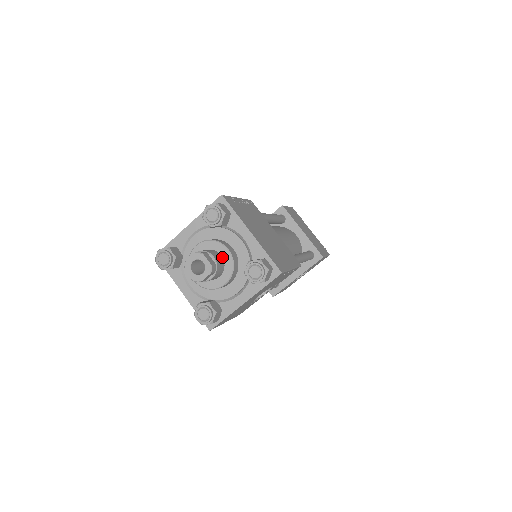
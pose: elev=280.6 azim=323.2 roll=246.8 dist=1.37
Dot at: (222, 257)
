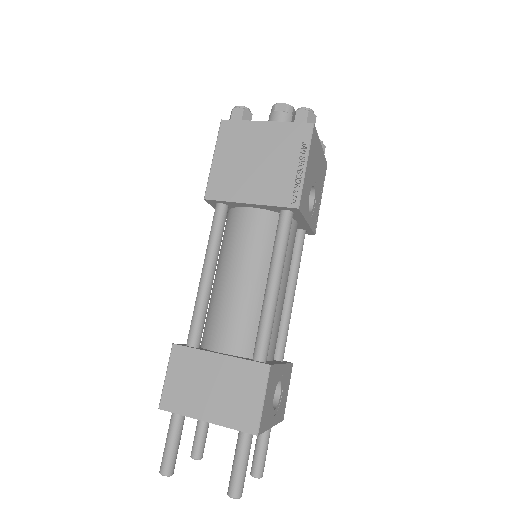
Dot at: occluded
